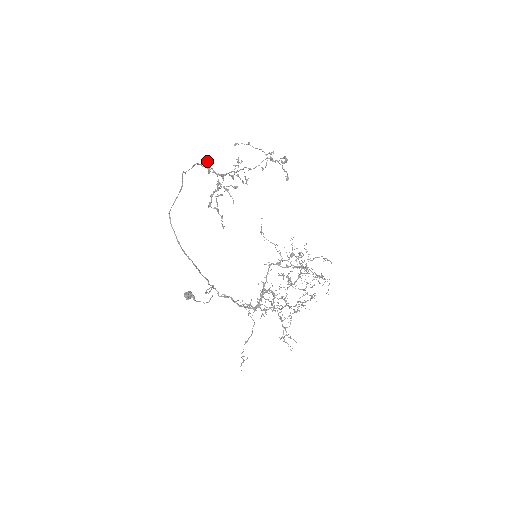
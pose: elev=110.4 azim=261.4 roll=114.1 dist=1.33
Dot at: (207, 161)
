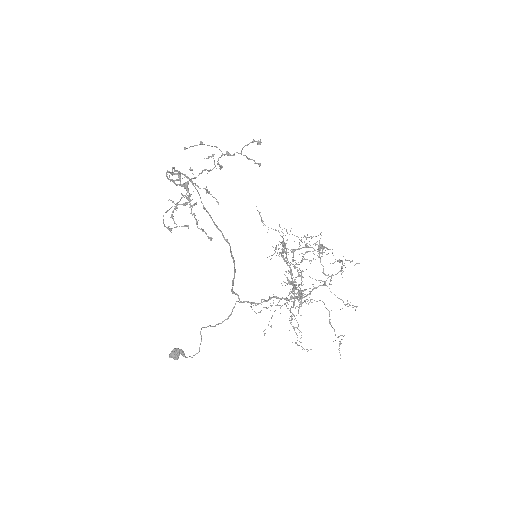
Dot at: (167, 170)
